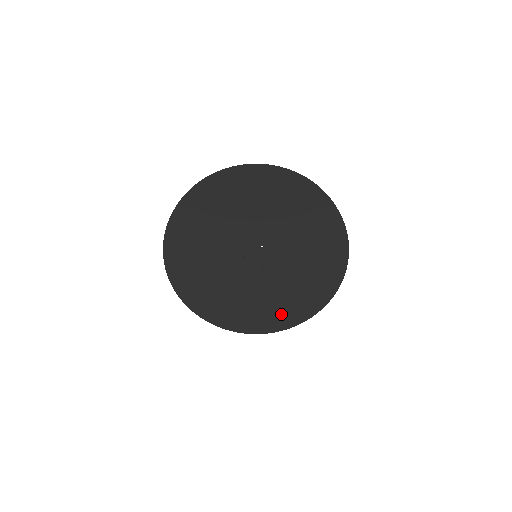
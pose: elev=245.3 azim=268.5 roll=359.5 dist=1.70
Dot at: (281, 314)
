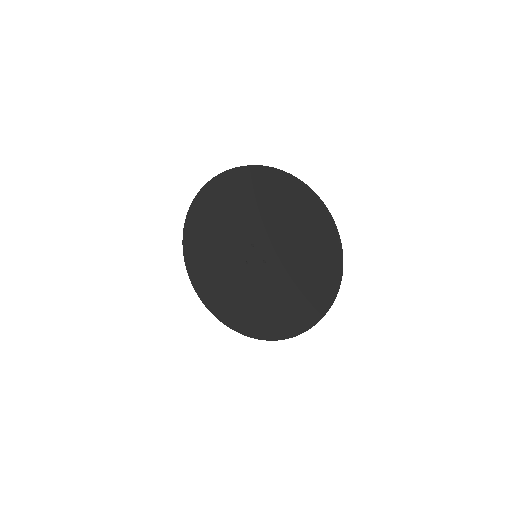
Dot at: (311, 298)
